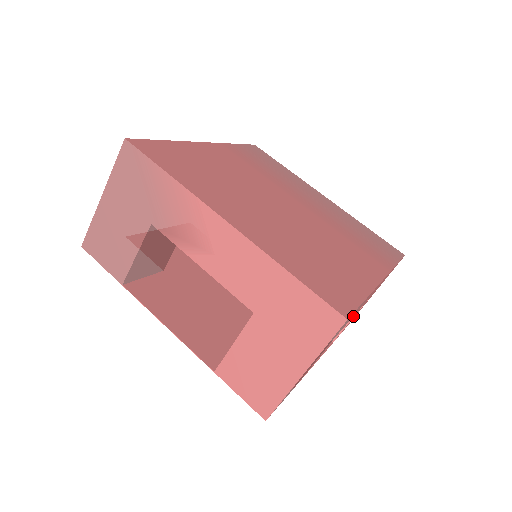
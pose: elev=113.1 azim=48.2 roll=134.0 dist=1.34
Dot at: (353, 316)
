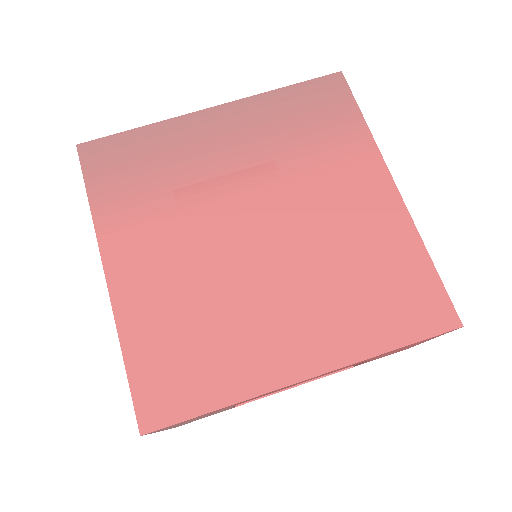
Dot at: occluded
